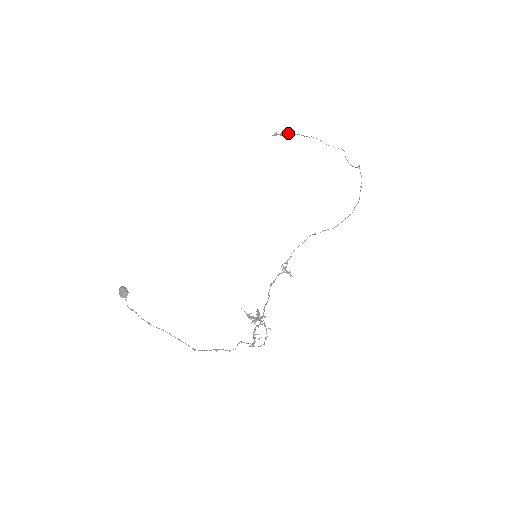
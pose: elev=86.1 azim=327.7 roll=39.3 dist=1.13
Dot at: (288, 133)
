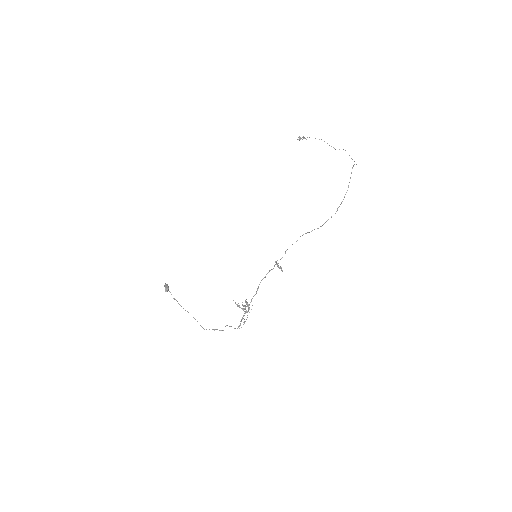
Dot at: occluded
